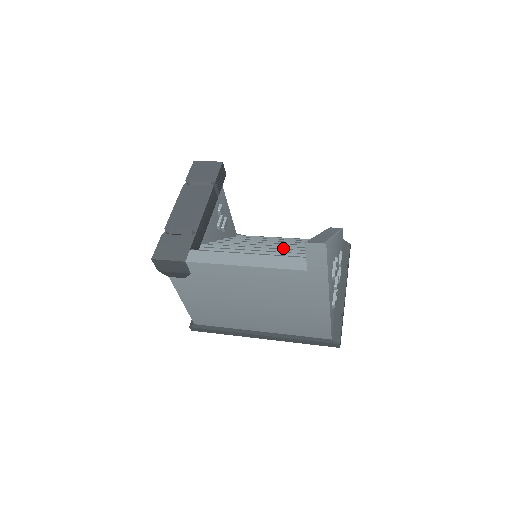
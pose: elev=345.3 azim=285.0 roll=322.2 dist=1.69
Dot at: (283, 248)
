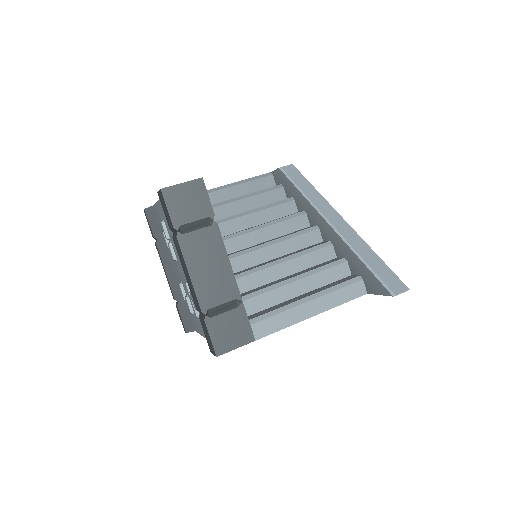
Dot at: (287, 242)
